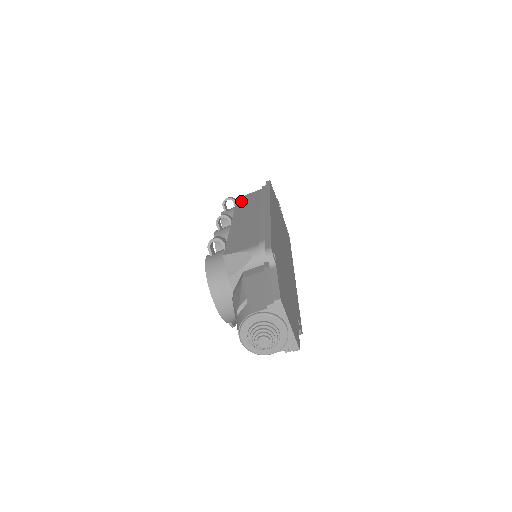
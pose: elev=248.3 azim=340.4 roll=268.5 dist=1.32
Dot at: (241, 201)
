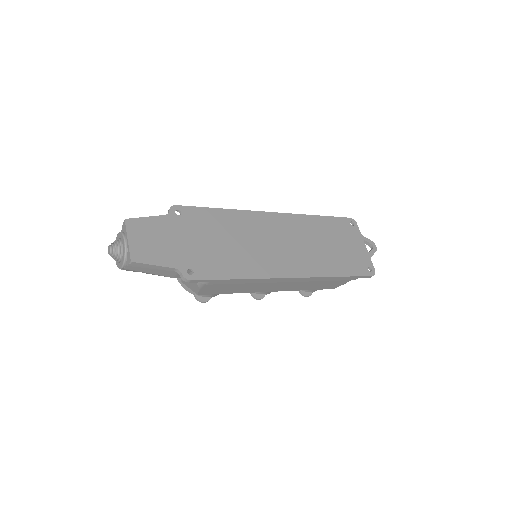
Dot at: occluded
